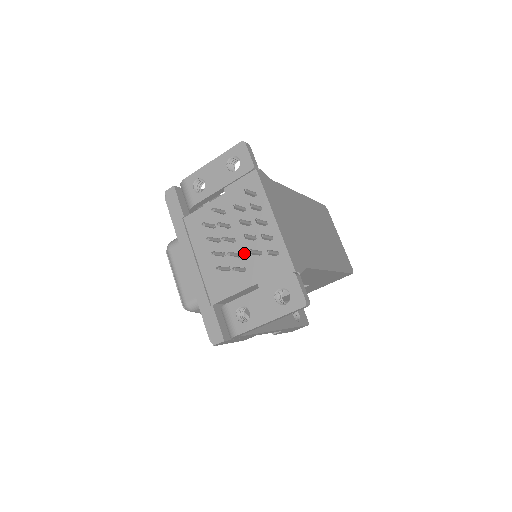
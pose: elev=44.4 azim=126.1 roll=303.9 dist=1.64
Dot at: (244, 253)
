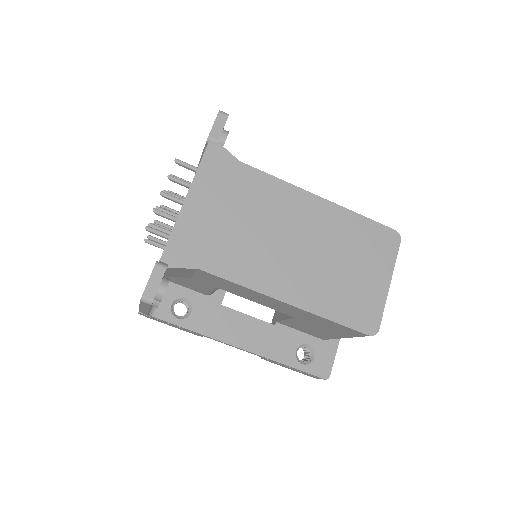
Dot at: occluded
